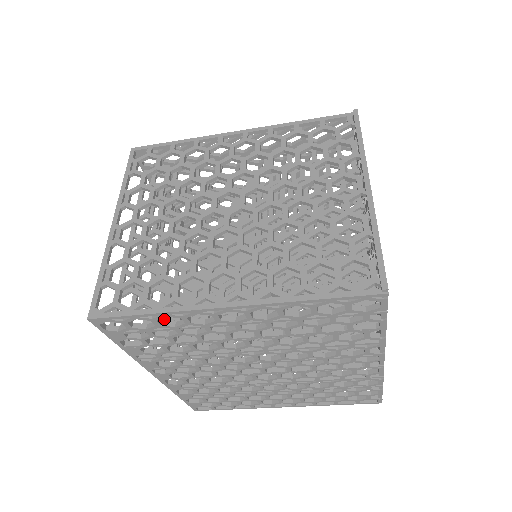
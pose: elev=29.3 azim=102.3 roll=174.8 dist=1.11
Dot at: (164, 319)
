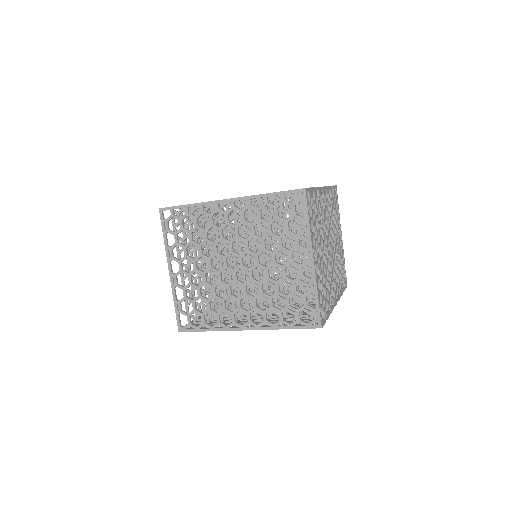
Dot at: occluded
